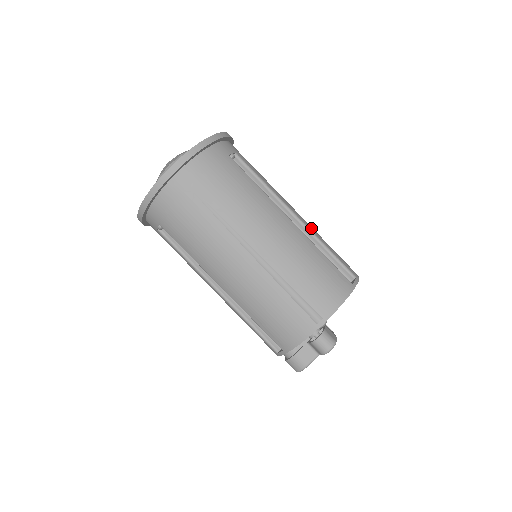
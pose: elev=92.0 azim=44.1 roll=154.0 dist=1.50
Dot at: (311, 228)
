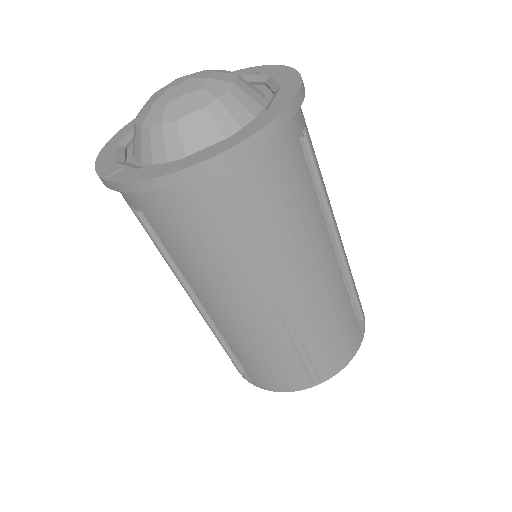
Dot at: (345, 254)
